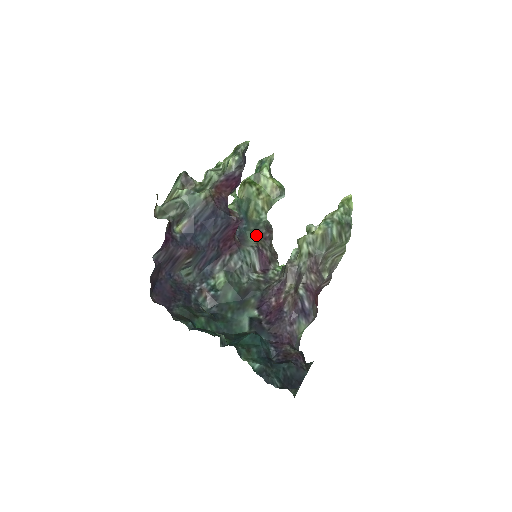
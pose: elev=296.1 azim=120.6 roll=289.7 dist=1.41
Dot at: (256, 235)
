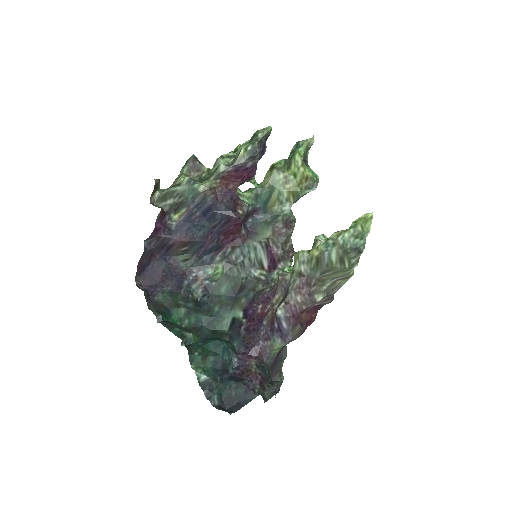
Dot at: (270, 229)
